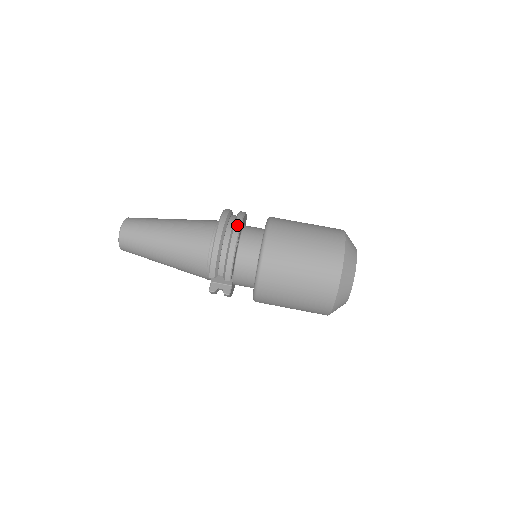
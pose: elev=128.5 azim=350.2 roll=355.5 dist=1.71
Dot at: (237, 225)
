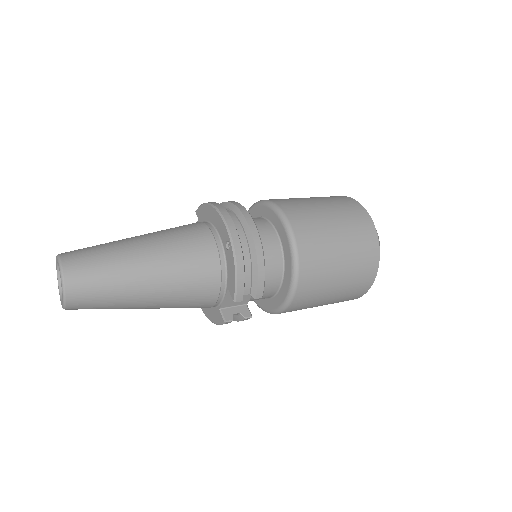
Dot at: (249, 219)
